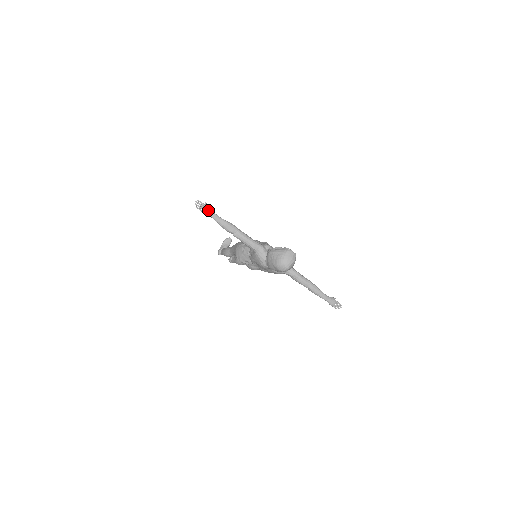
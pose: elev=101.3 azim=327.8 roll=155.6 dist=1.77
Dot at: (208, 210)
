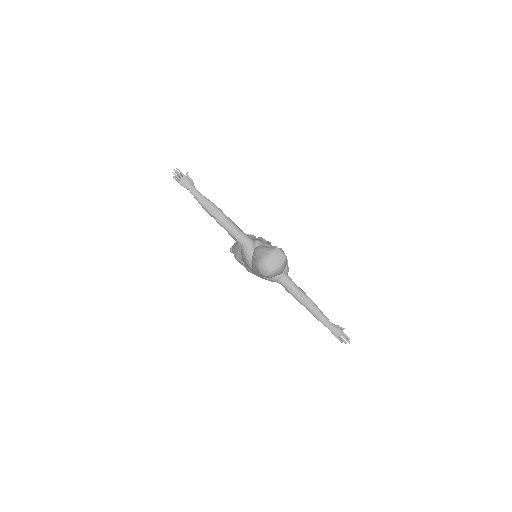
Dot at: (187, 182)
